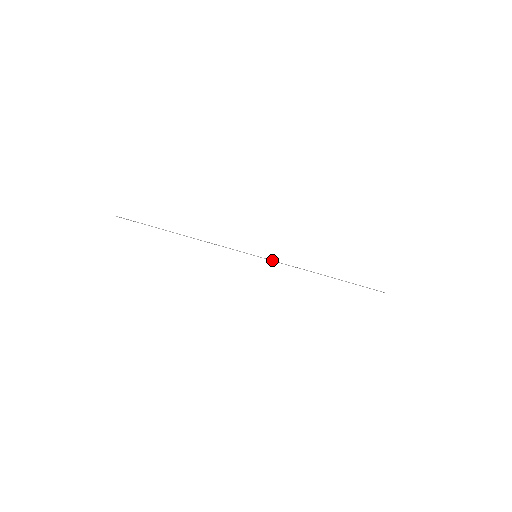
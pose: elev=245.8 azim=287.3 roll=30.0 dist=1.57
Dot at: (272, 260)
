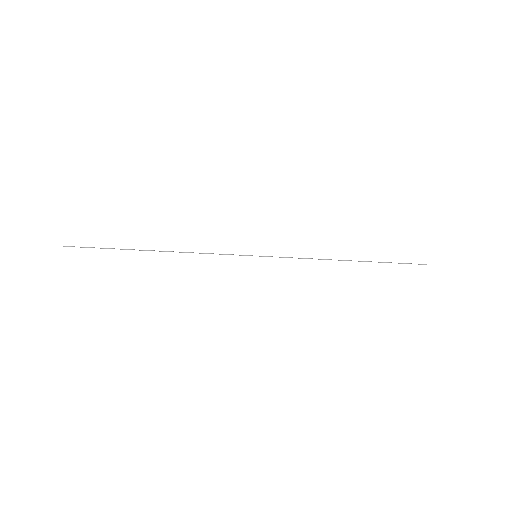
Dot at: occluded
